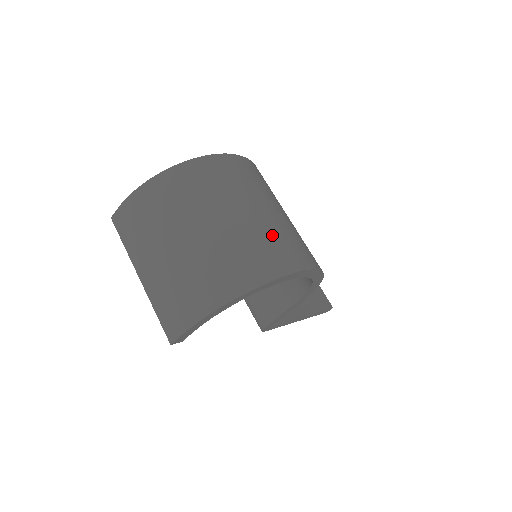
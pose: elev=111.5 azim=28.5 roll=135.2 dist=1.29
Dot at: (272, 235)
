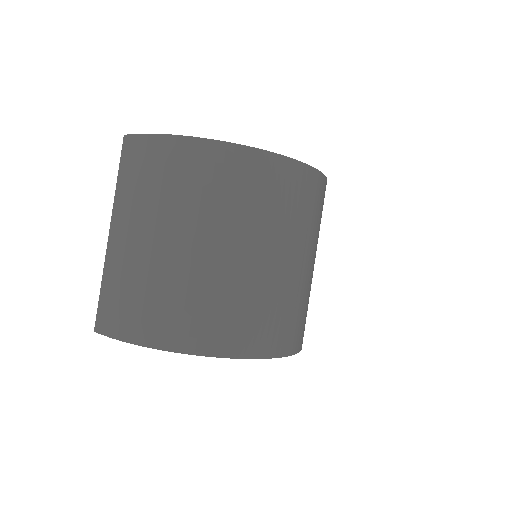
Dot at: (279, 301)
